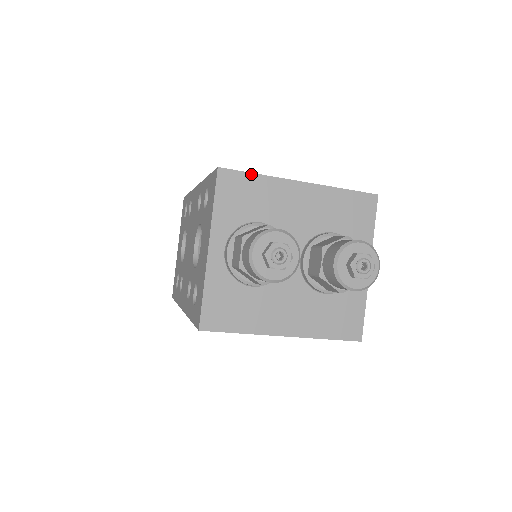
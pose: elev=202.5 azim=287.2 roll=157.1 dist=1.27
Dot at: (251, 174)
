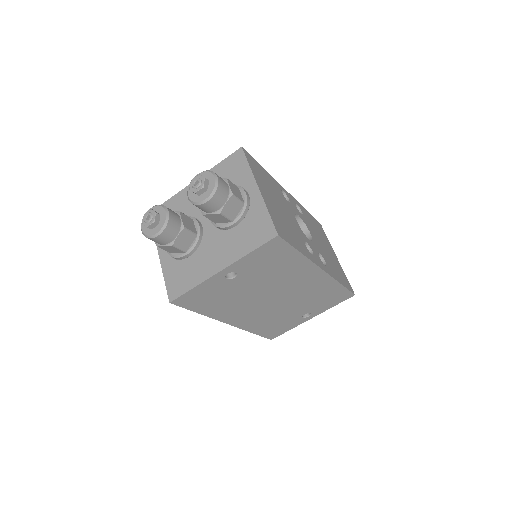
Dot at: (166, 202)
